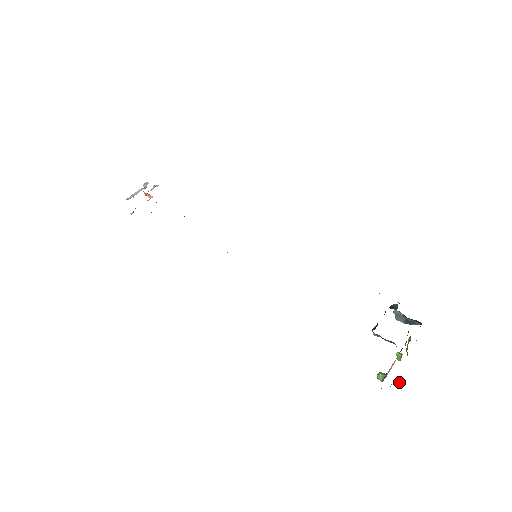
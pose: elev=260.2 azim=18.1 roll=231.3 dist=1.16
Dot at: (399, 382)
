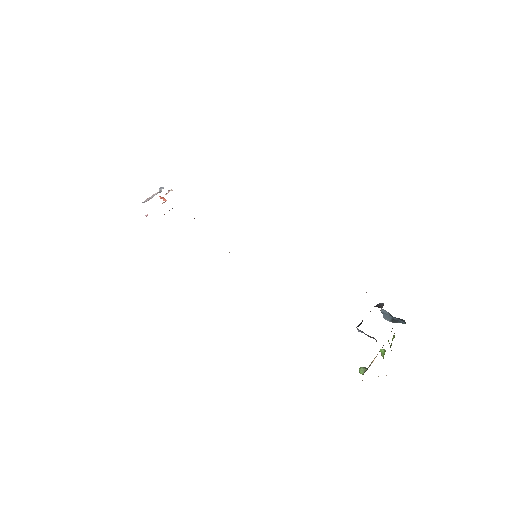
Dot at: occluded
